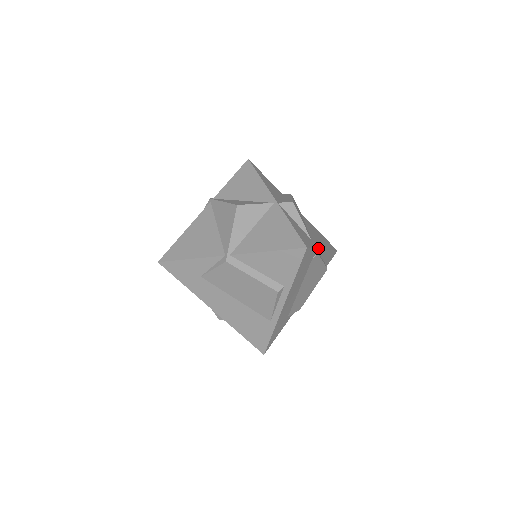
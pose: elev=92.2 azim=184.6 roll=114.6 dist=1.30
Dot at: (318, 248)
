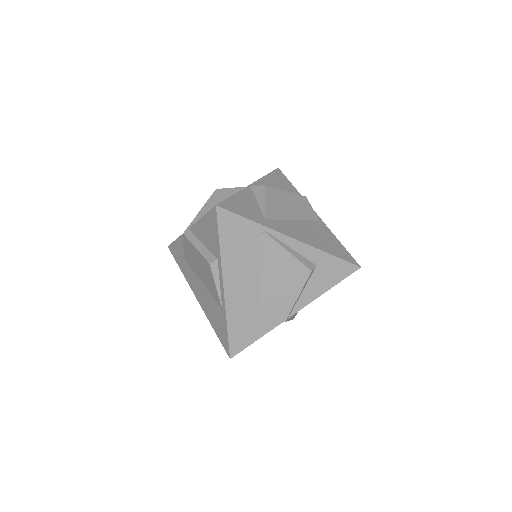
Dot at: (265, 226)
